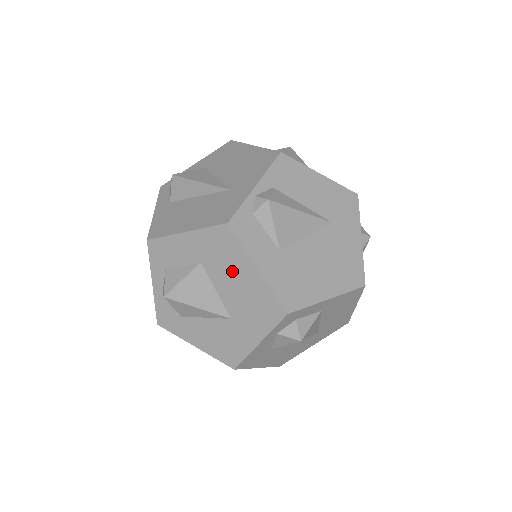
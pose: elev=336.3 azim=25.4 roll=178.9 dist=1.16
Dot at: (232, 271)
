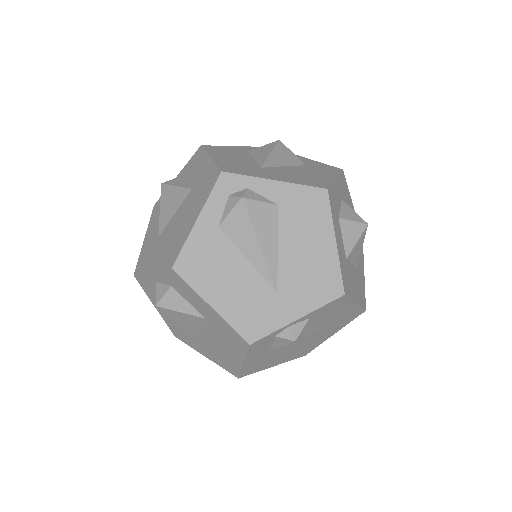
Dot at: (224, 344)
